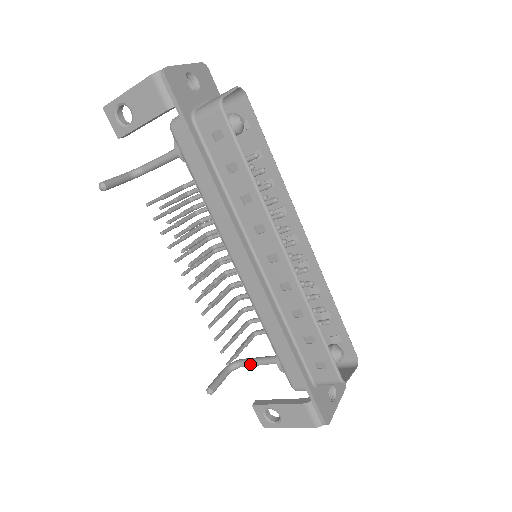
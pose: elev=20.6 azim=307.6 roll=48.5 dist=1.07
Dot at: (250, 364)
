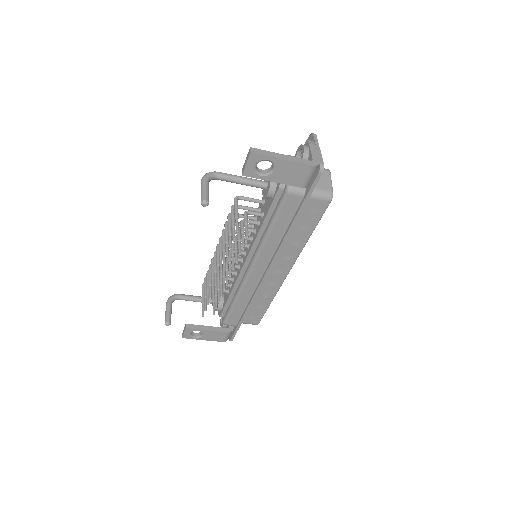
Dot at: (189, 300)
